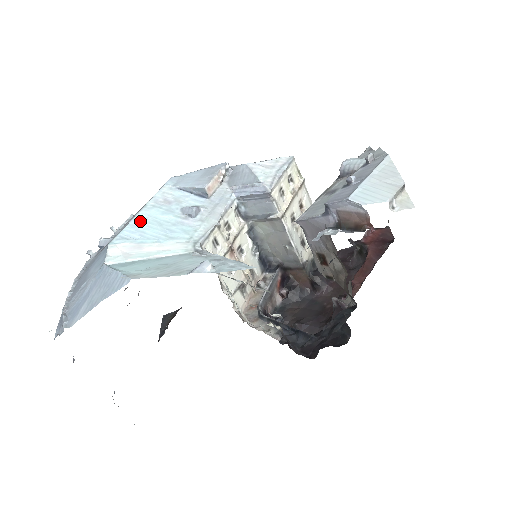
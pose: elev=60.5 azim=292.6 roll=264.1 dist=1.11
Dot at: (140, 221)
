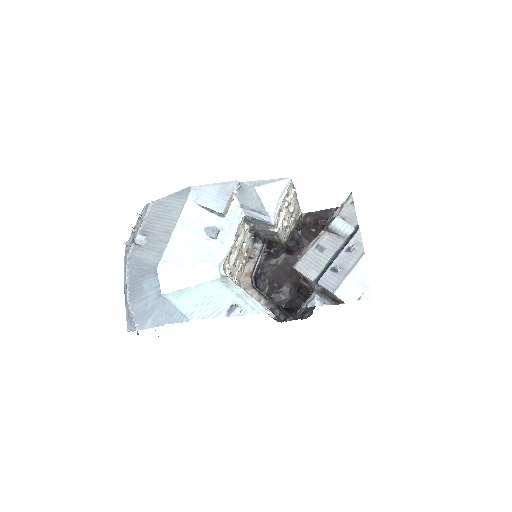
Dot at: (175, 243)
